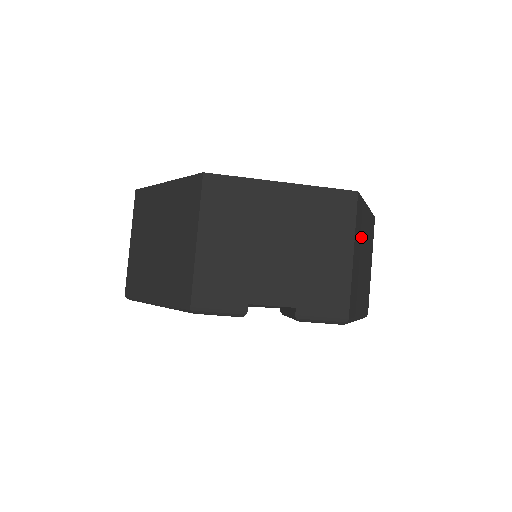
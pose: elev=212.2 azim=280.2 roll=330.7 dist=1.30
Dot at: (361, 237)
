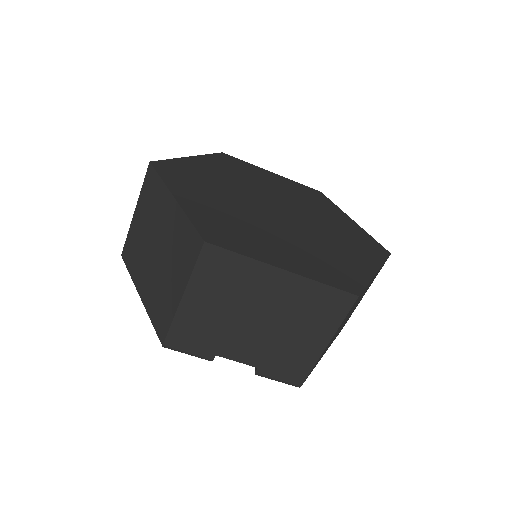
Dot at: (351, 310)
